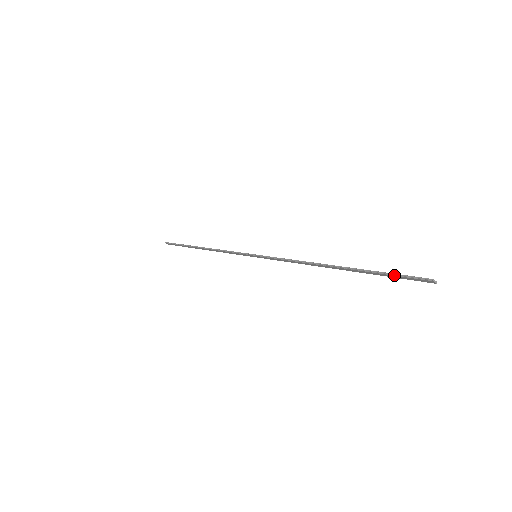
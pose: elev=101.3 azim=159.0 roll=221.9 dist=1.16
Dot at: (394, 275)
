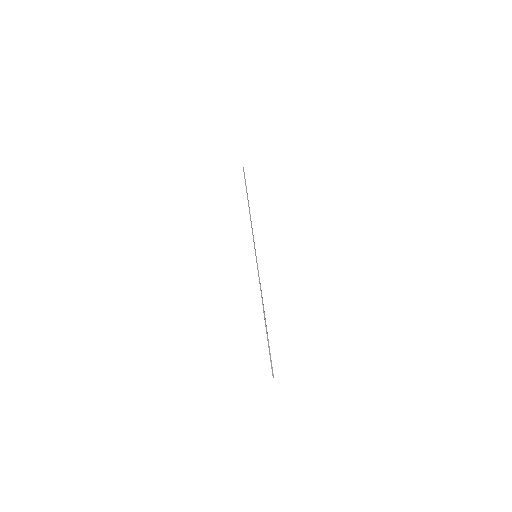
Dot at: (270, 355)
